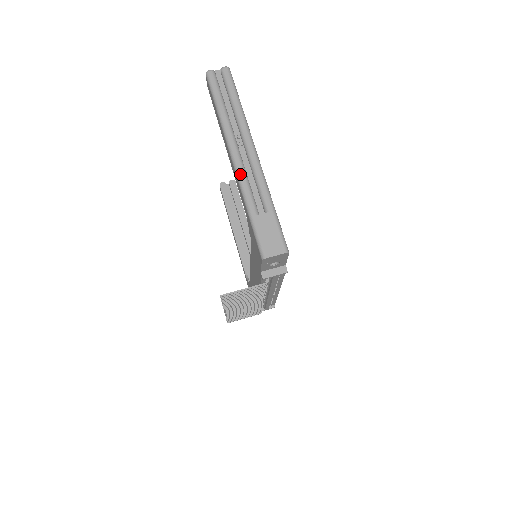
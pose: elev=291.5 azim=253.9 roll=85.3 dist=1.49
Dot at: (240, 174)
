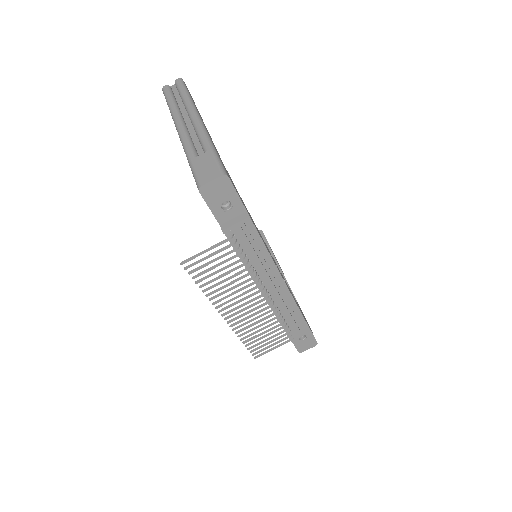
Dot at: (182, 136)
